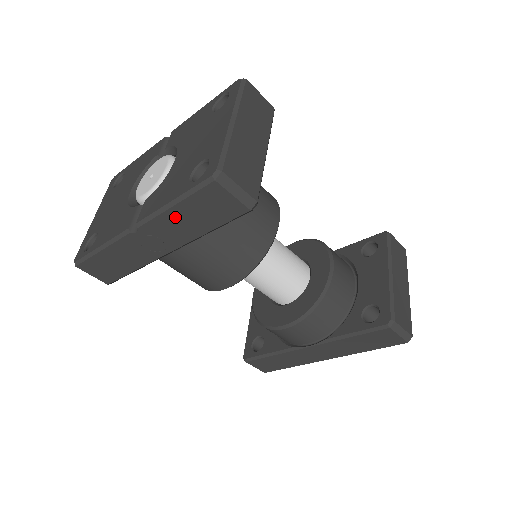
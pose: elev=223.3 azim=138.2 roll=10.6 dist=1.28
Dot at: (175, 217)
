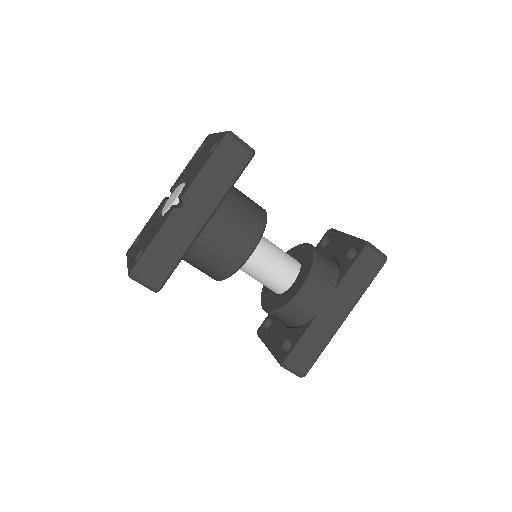
Dot at: (208, 179)
